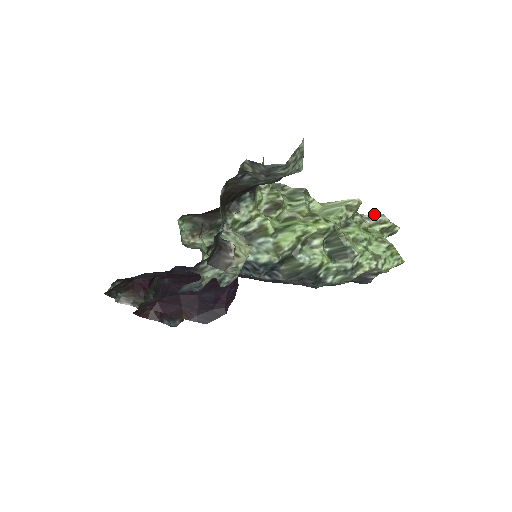
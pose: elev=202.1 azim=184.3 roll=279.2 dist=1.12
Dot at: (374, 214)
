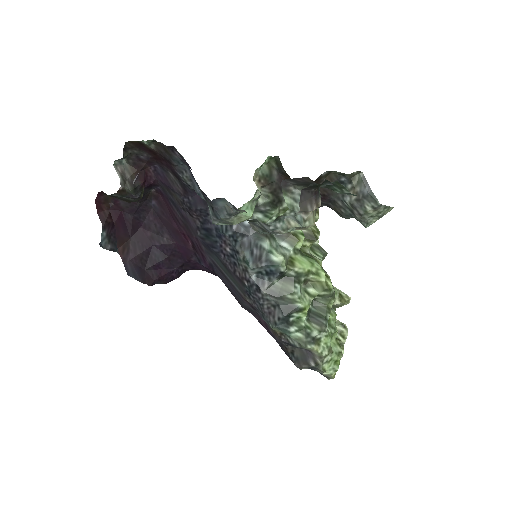
Dot at: (342, 323)
